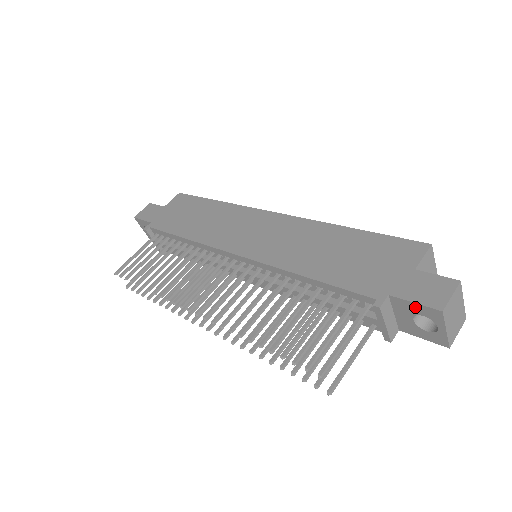
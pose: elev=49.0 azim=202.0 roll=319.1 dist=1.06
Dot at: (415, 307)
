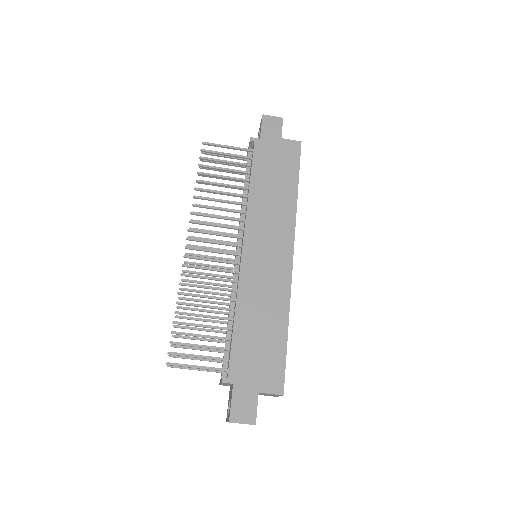
Dot at: (231, 403)
